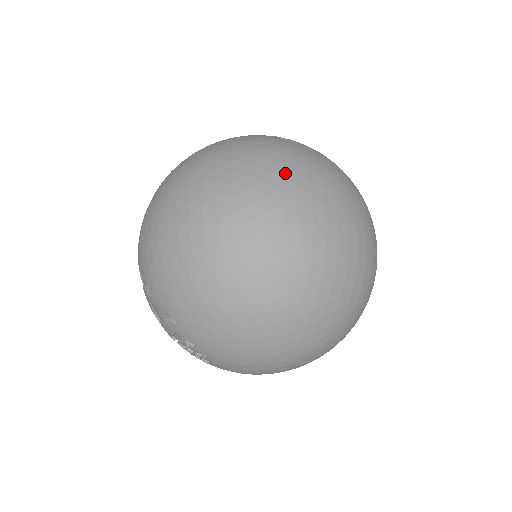
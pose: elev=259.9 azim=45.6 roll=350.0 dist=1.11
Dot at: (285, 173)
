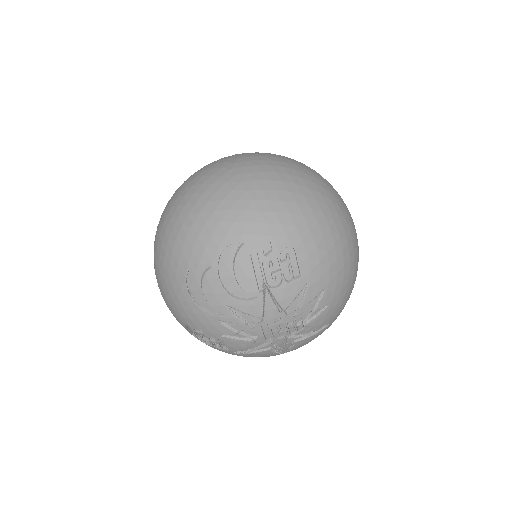
Dot at: occluded
